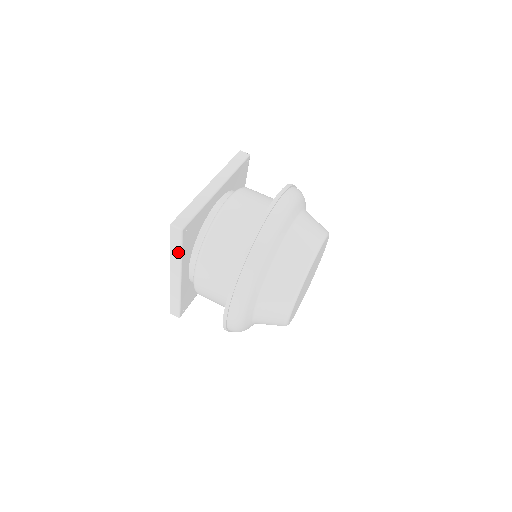
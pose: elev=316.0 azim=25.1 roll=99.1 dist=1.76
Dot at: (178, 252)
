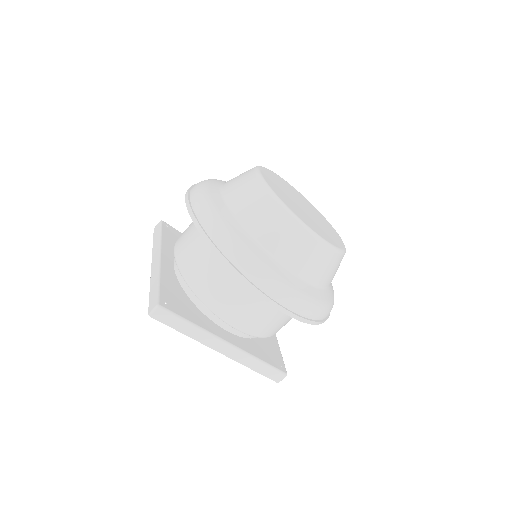
Dot at: (188, 326)
